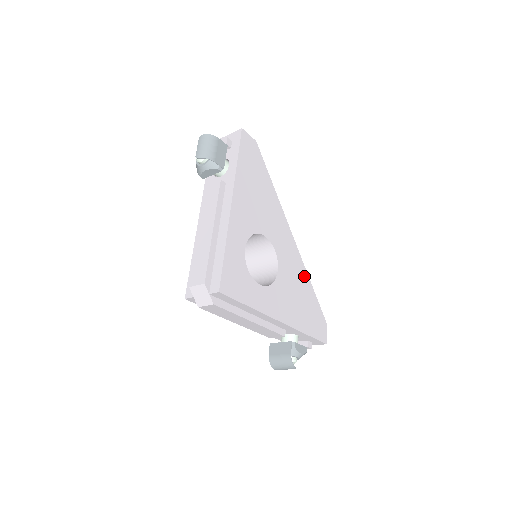
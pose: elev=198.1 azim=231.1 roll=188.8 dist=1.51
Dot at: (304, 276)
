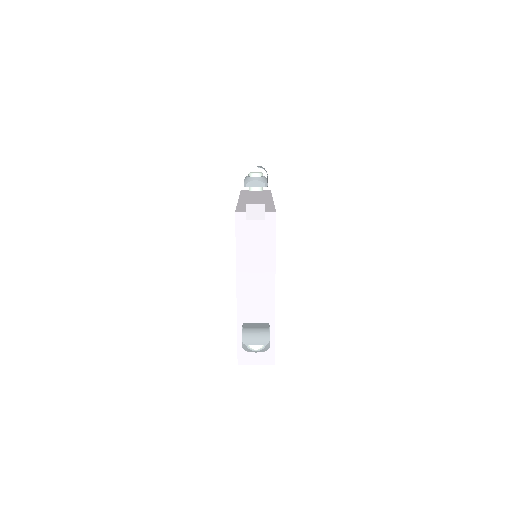
Dot at: occluded
